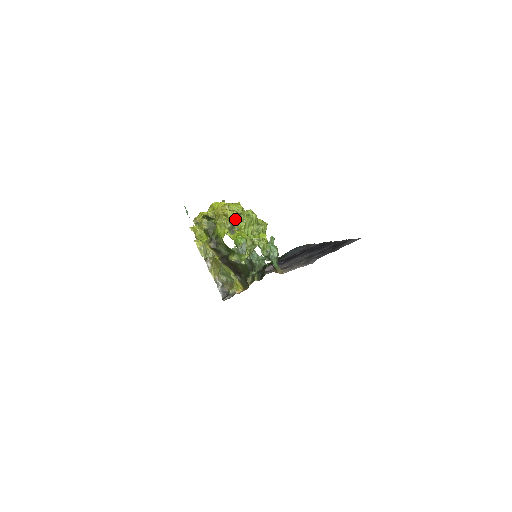
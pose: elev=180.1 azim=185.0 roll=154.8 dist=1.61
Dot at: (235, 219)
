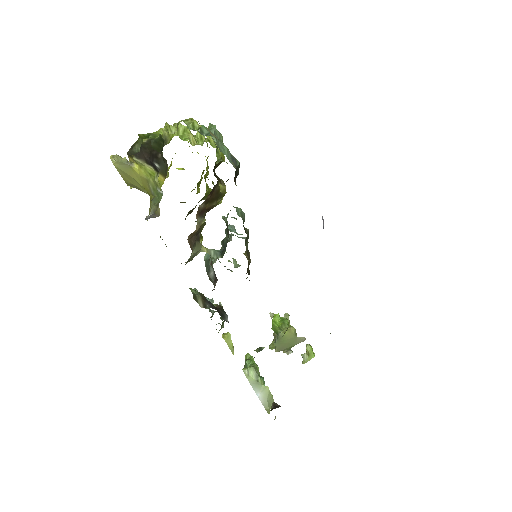
Dot at: occluded
